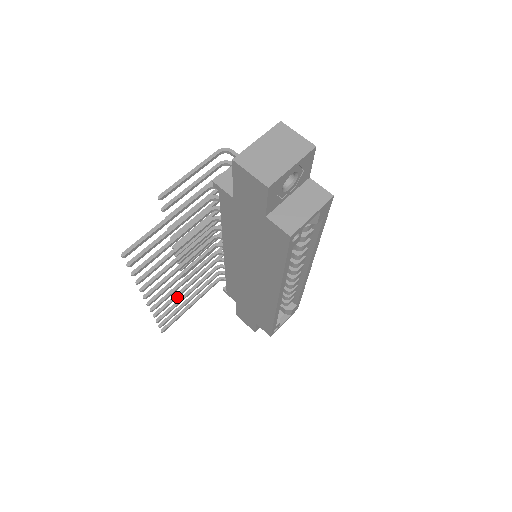
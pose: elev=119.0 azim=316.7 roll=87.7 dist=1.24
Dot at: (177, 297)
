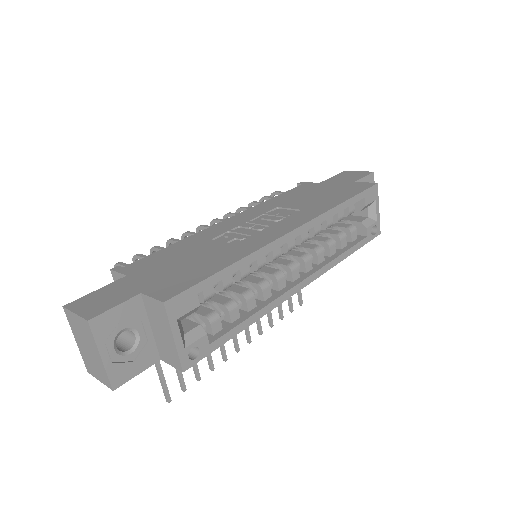
Dot at: occluded
